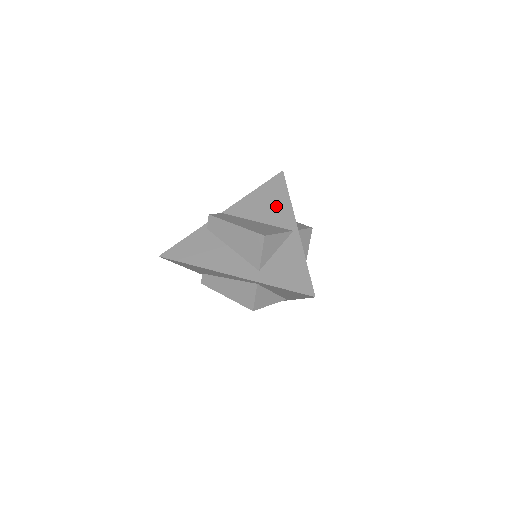
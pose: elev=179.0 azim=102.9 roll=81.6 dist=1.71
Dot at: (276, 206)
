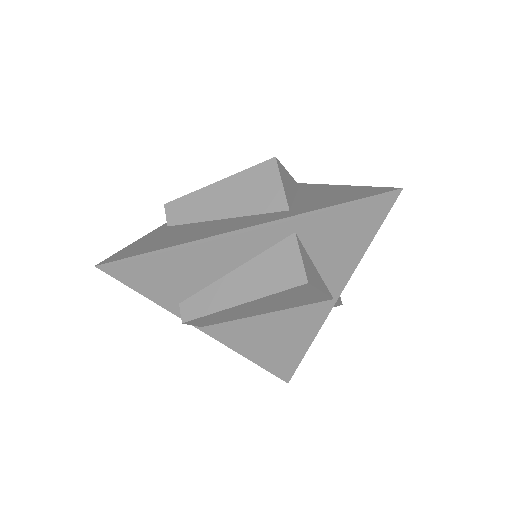
Dot at: occluded
